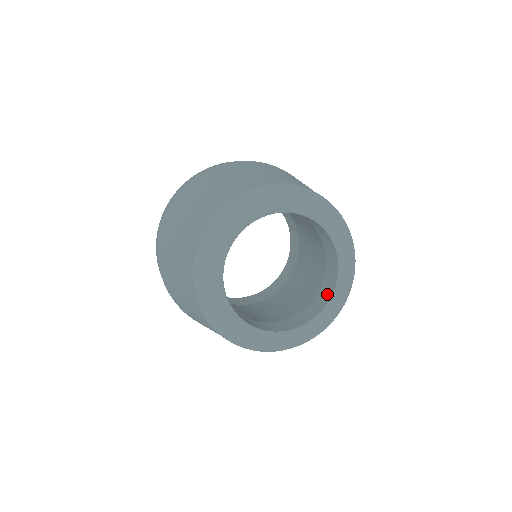
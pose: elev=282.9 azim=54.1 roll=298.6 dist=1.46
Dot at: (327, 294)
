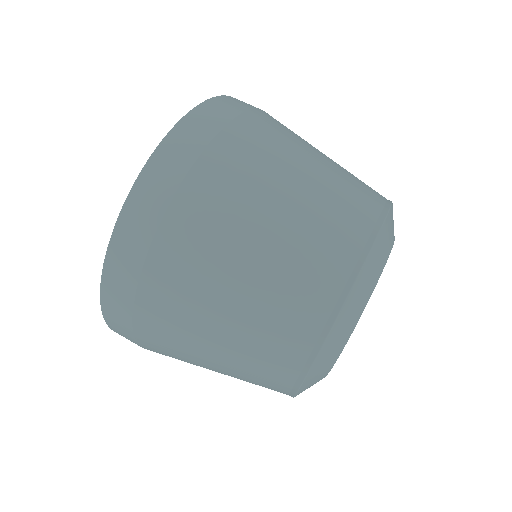
Dot at: occluded
